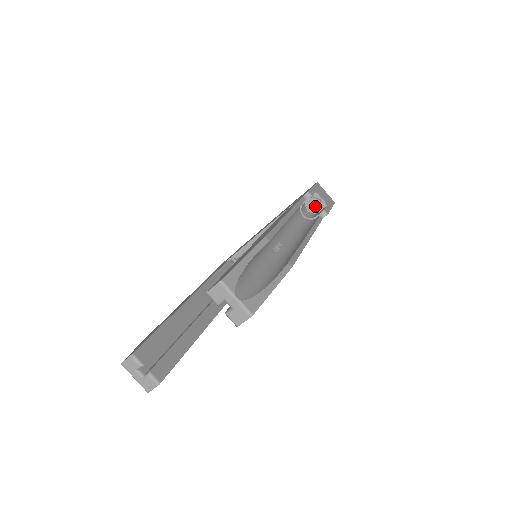
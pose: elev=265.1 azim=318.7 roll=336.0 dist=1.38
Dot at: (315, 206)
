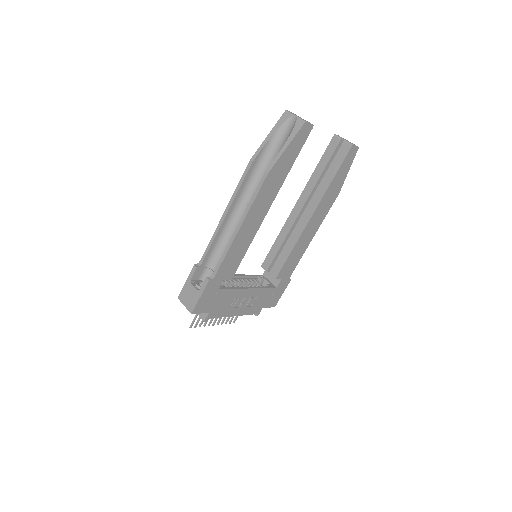
Dot at: occluded
